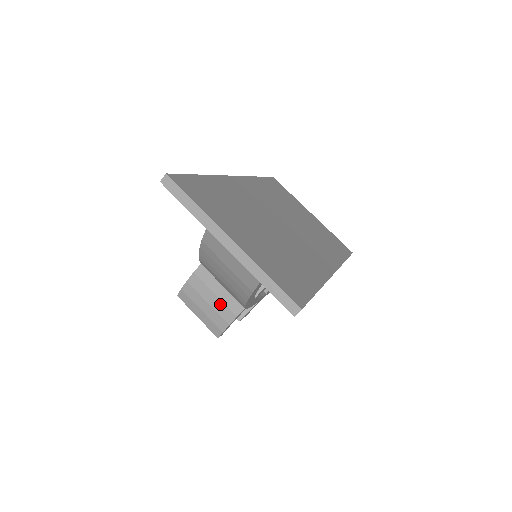
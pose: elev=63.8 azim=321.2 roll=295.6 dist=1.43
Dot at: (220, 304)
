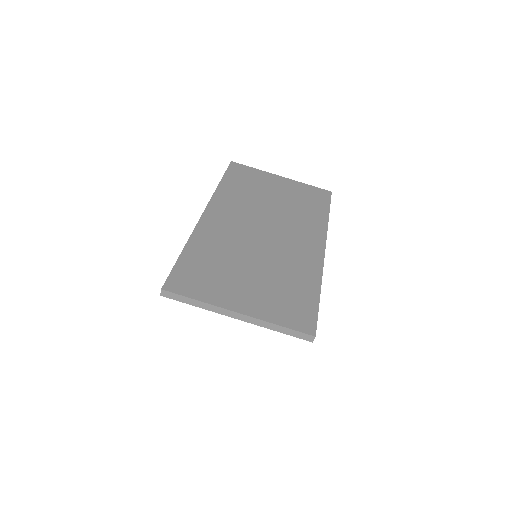
Dot at: occluded
